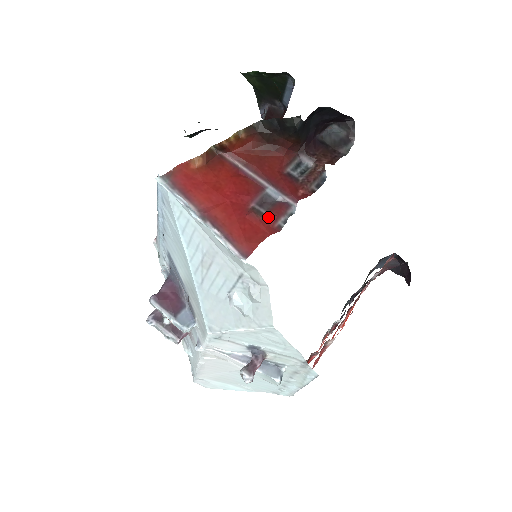
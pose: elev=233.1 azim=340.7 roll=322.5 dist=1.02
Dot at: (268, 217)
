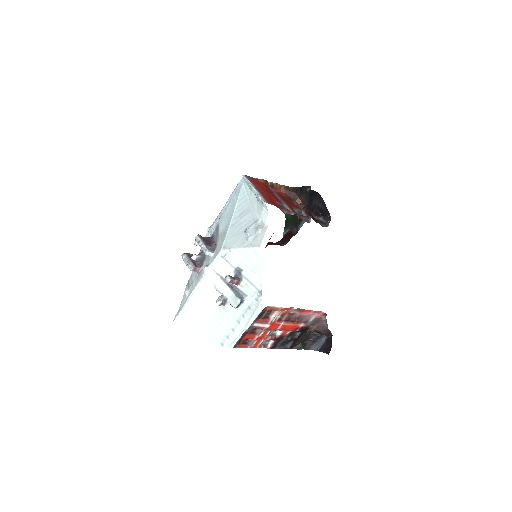
Dot at: (281, 207)
